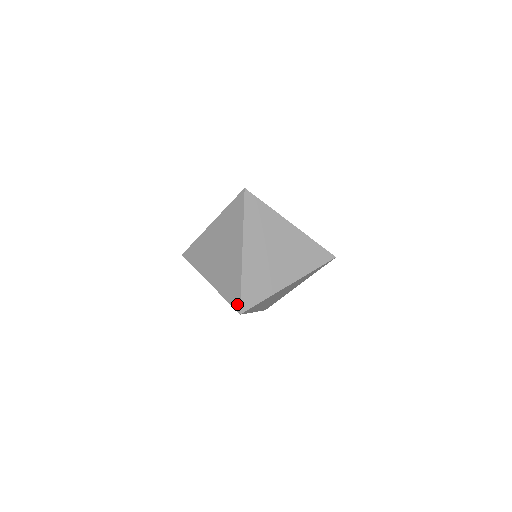
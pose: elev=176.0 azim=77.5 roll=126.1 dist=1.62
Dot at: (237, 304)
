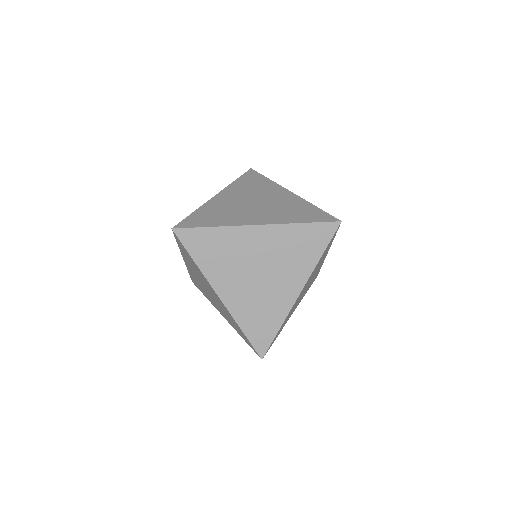
Dot at: occluded
